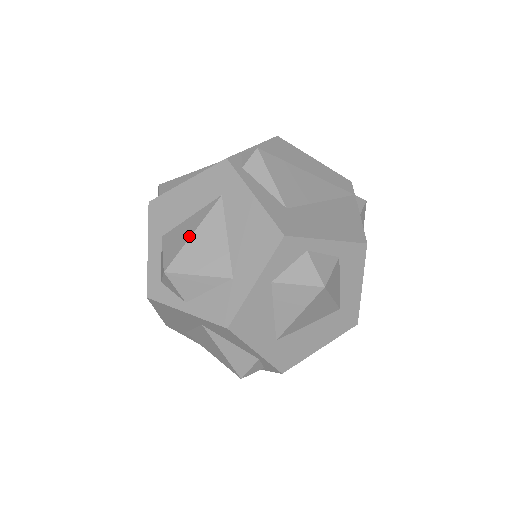
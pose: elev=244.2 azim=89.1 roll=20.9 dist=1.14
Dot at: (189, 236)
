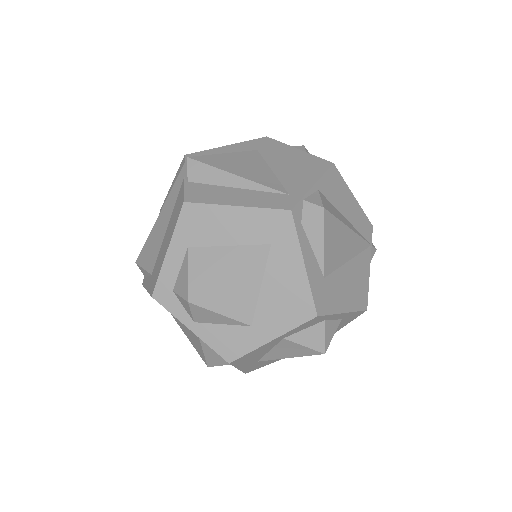
Dot at: (224, 274)
